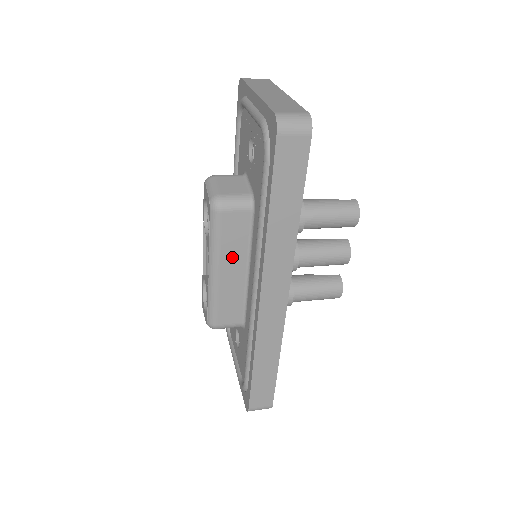
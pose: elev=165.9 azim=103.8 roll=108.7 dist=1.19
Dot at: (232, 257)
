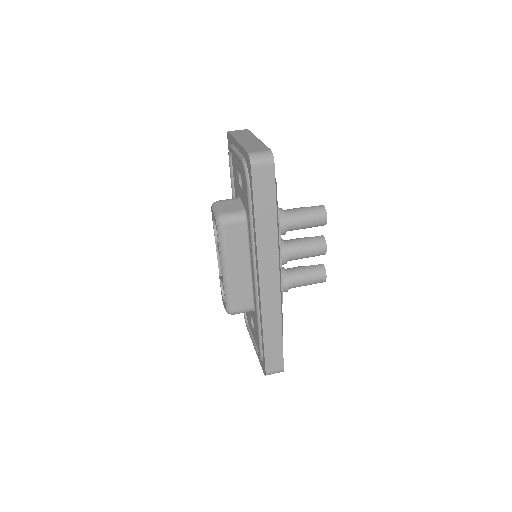
Dot at: (237, 257)
